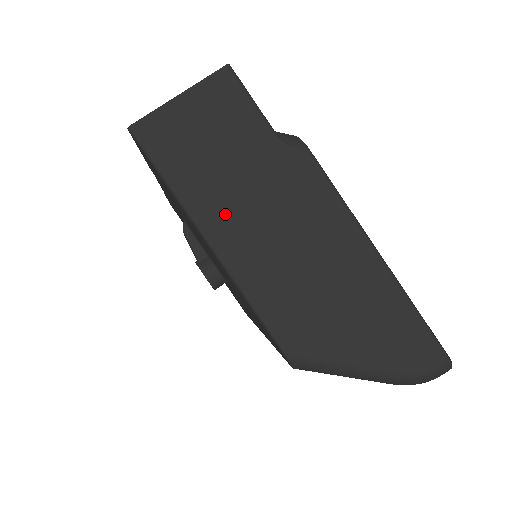
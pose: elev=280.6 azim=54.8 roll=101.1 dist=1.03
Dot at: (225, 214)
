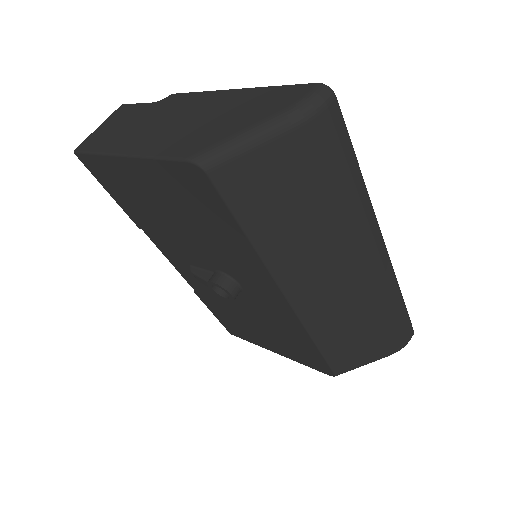
Dot at: (130, 140)
